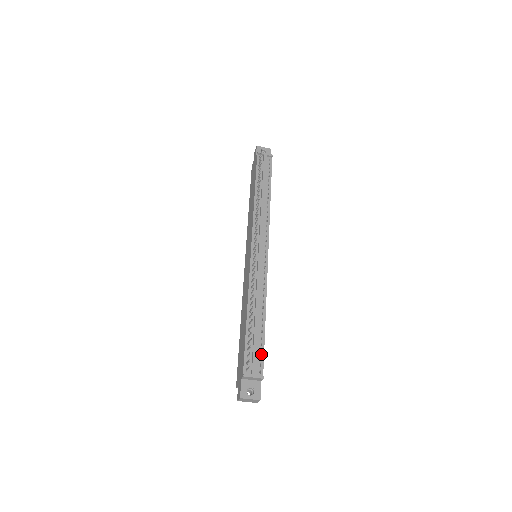
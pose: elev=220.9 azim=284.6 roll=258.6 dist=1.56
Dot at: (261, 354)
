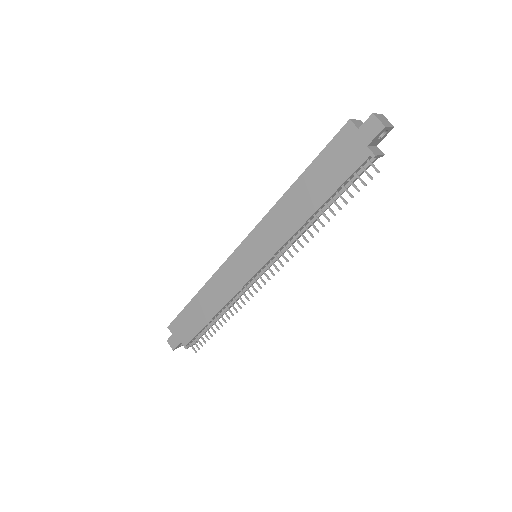
Dot at: occluded
